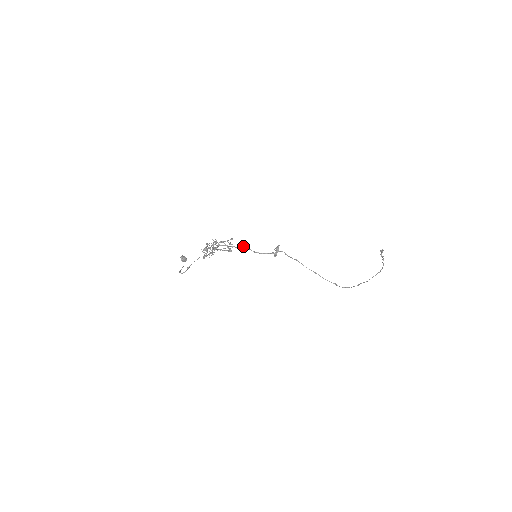
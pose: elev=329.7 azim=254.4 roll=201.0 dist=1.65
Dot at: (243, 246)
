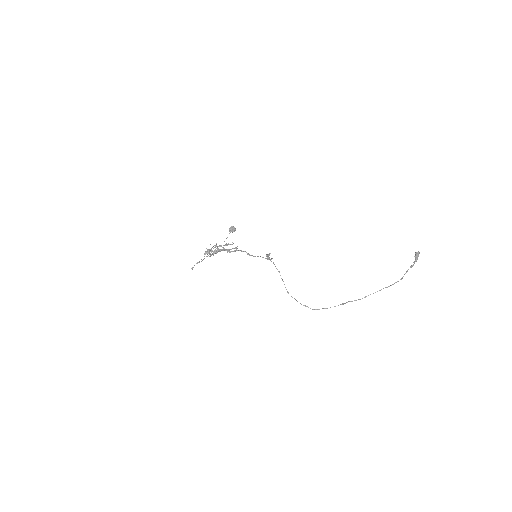
Dot at: (239, 250)
